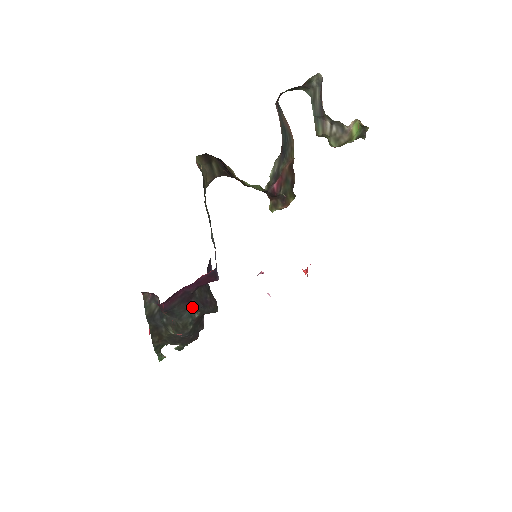
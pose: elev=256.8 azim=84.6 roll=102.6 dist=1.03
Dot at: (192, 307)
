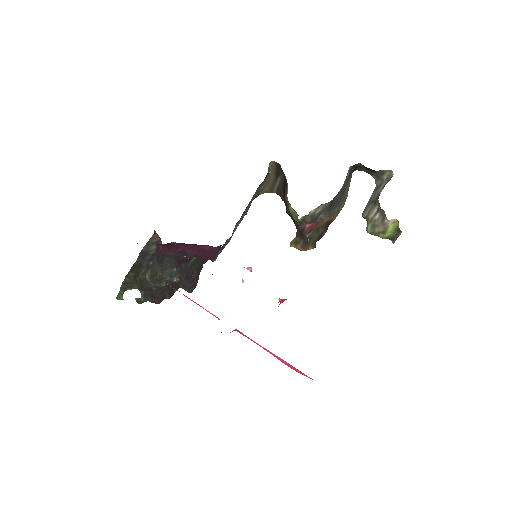
Dot at: (178, 270)
